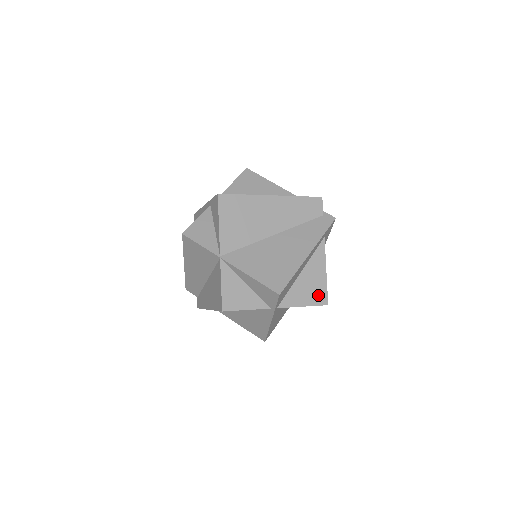
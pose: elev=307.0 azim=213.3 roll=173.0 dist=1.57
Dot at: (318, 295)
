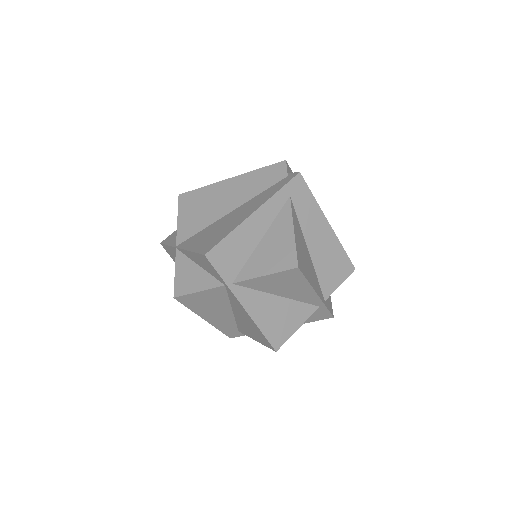
Dot at: (284, 259)
